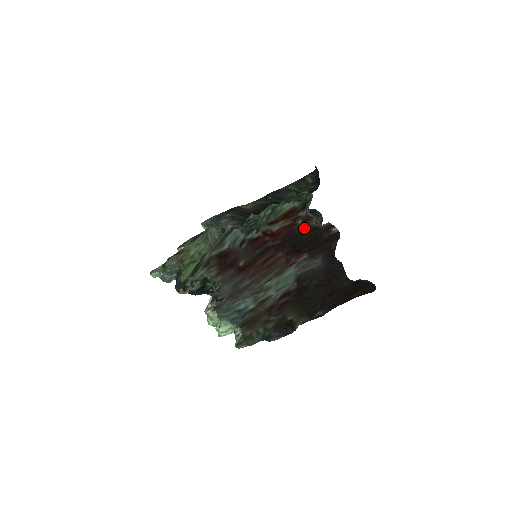
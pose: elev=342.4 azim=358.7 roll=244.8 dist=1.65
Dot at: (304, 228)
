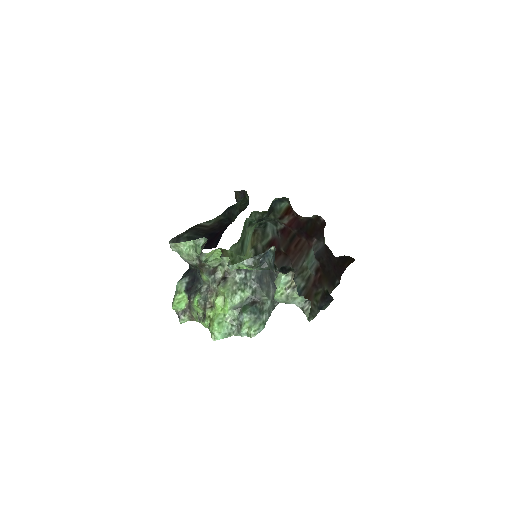
Dot at: (305, 219)
